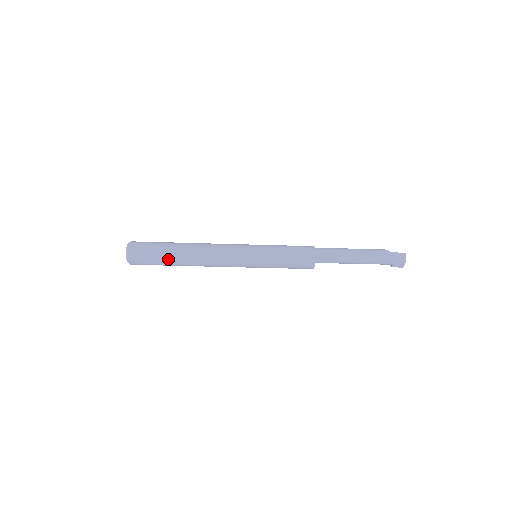
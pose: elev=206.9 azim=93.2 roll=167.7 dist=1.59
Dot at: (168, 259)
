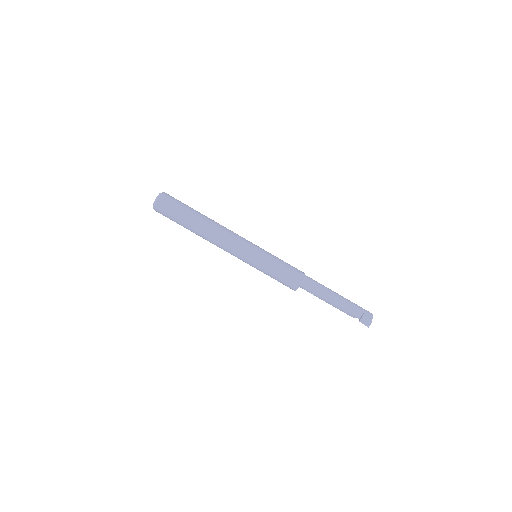
Dot at: (194, 210)
